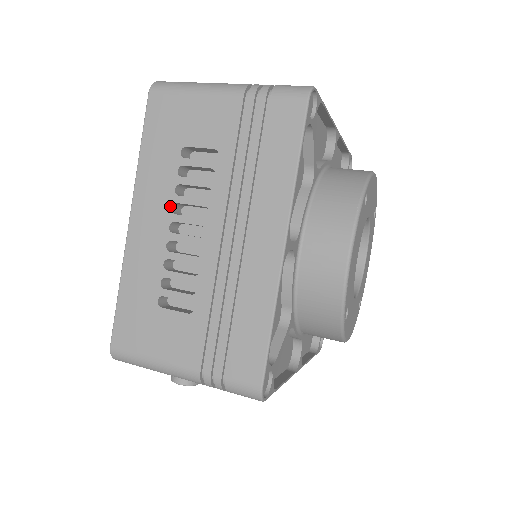
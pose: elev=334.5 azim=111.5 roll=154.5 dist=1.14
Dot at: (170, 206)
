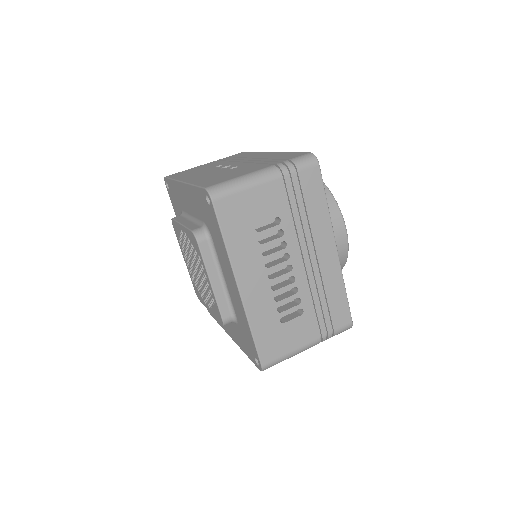
Dot at: (263, 265)
